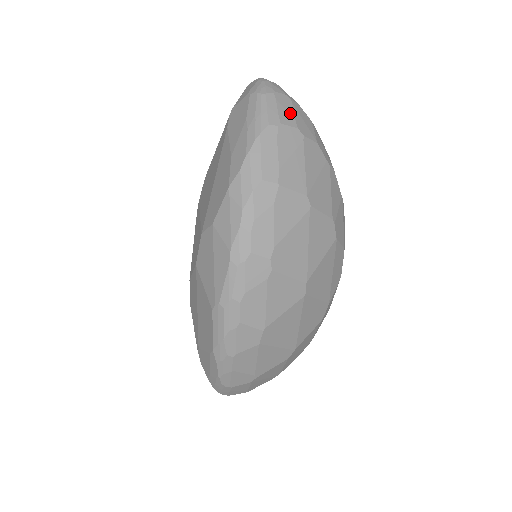
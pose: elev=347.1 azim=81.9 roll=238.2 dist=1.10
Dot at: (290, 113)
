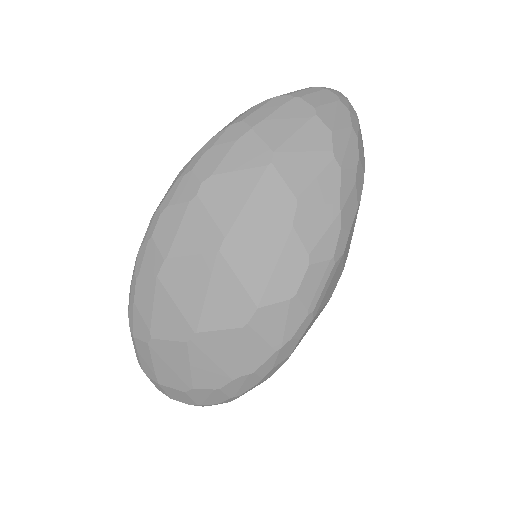
Dot at: (322, 101)
